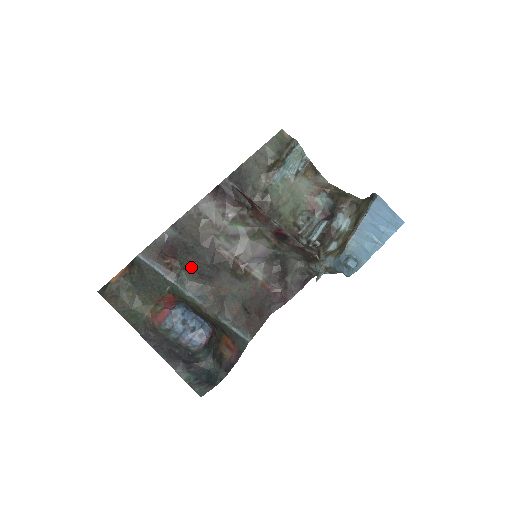
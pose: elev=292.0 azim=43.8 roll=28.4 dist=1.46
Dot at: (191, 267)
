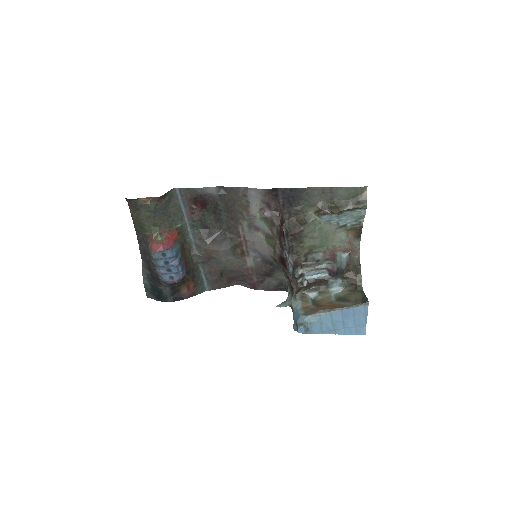
Dot at: (208, 222)
